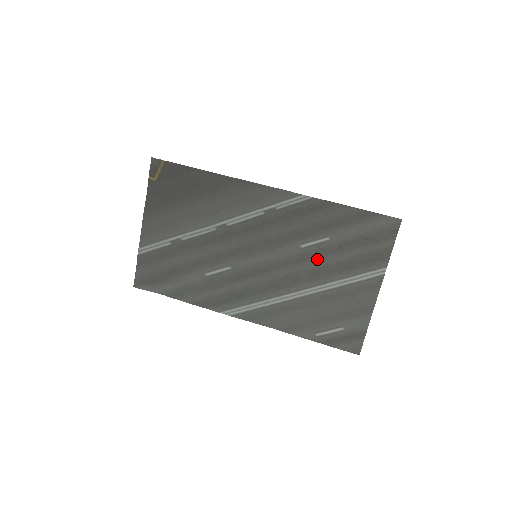
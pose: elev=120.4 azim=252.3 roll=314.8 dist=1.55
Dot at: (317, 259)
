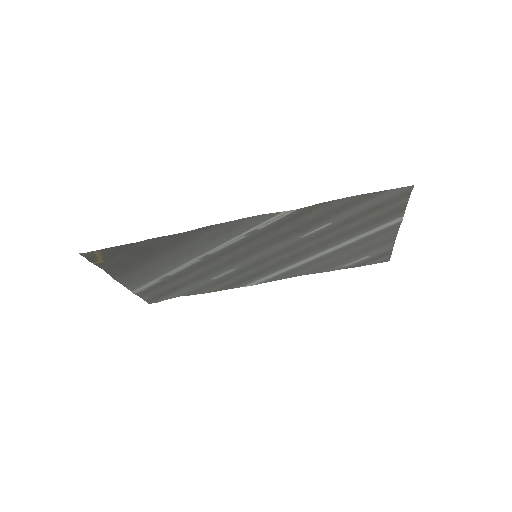
Dot at: (323, 236)
